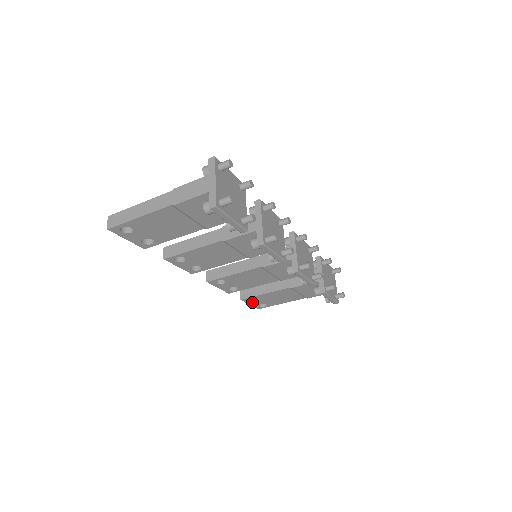
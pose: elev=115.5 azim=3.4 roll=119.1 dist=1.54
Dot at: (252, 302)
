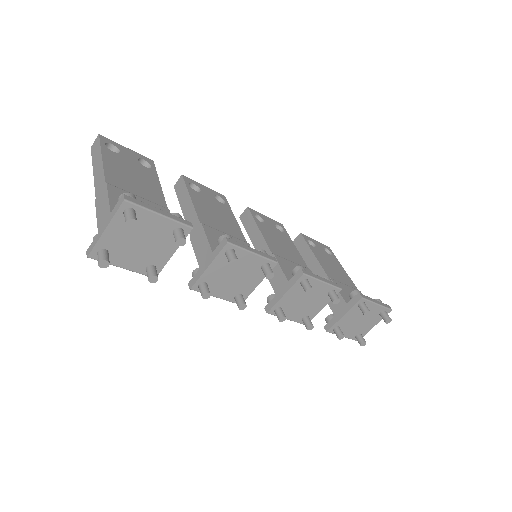
Dot at: occluded
